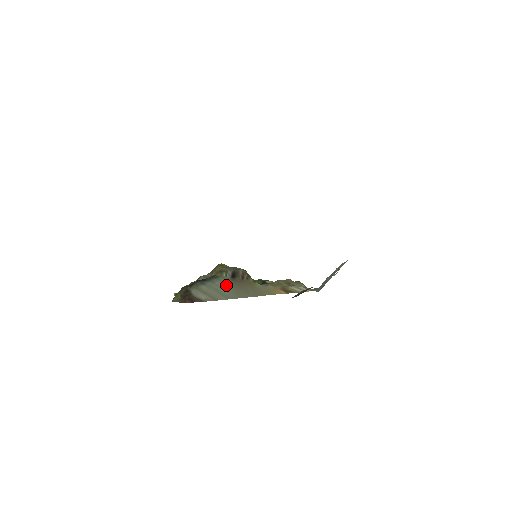
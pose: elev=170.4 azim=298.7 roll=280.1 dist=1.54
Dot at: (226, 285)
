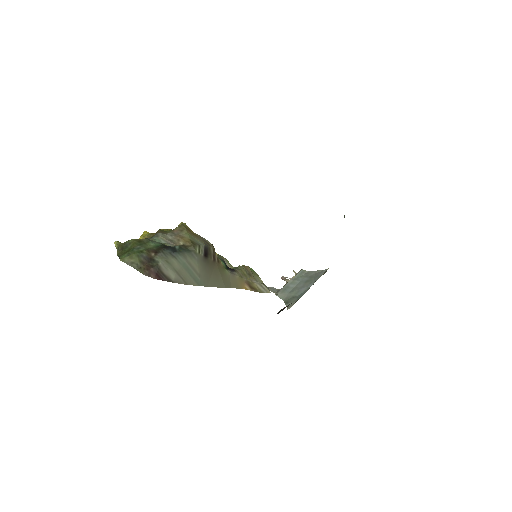
Dot at: (199, 266)
